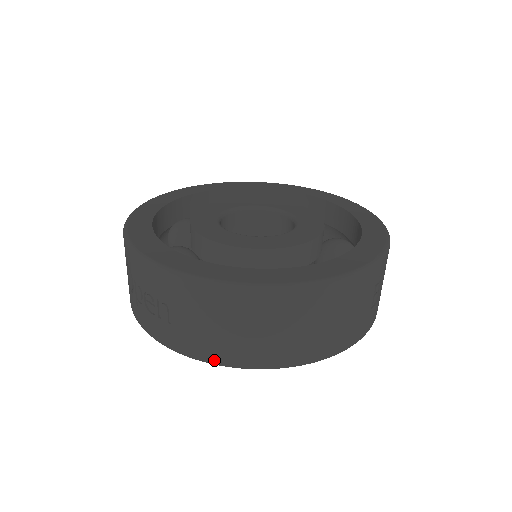
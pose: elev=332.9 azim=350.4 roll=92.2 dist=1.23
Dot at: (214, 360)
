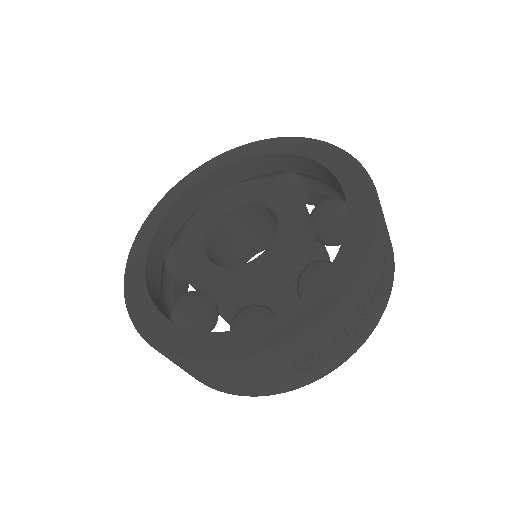
Dot at: occluded
